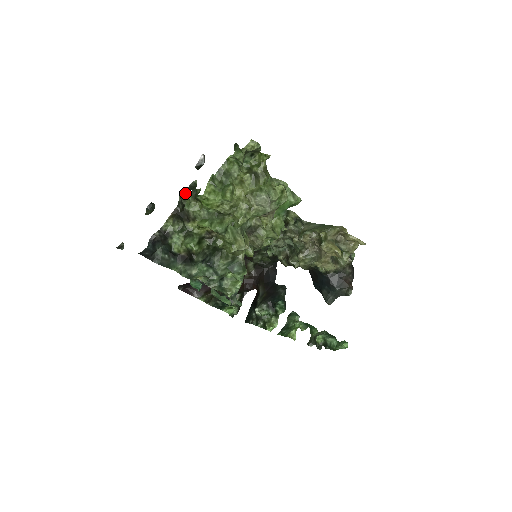
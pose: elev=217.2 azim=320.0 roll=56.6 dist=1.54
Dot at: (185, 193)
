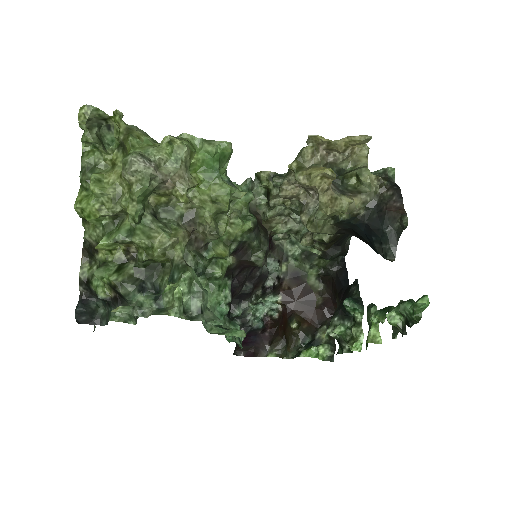
Dot at: occluded
